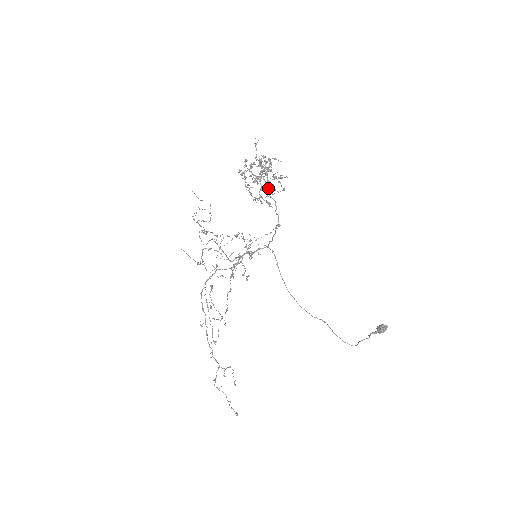
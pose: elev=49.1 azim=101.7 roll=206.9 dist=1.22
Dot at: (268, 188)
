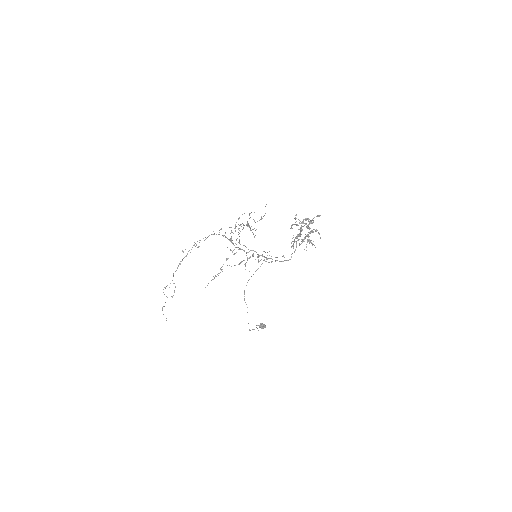
Dot at: (299, 236)
